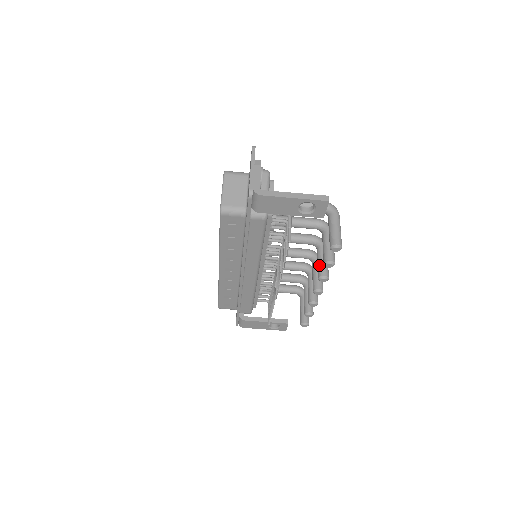
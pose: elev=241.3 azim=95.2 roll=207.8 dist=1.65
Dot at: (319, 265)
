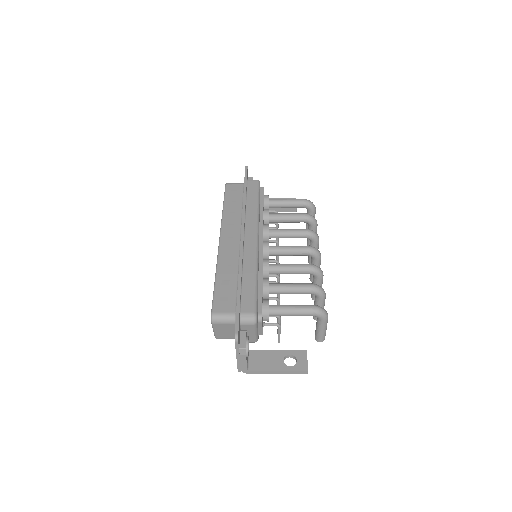
Dot at: occluded
